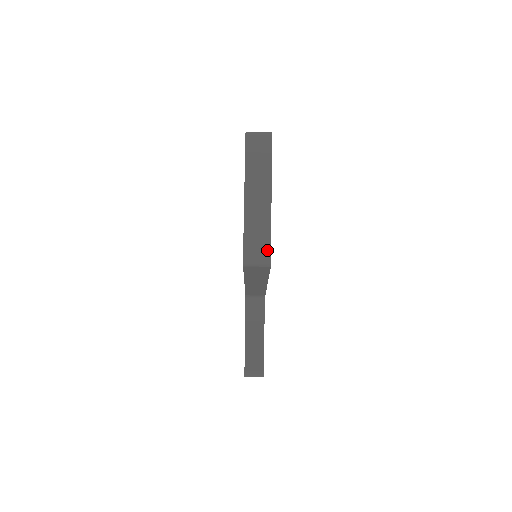
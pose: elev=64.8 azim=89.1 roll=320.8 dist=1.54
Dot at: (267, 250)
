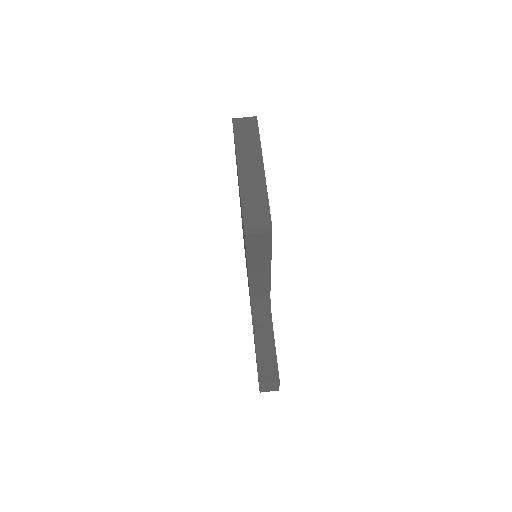
Dot at: (266, 215)
